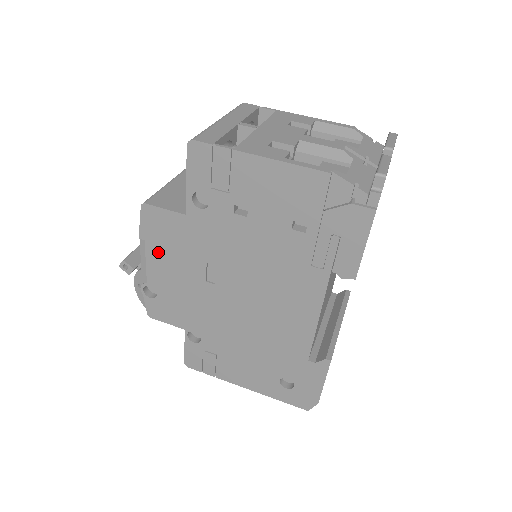
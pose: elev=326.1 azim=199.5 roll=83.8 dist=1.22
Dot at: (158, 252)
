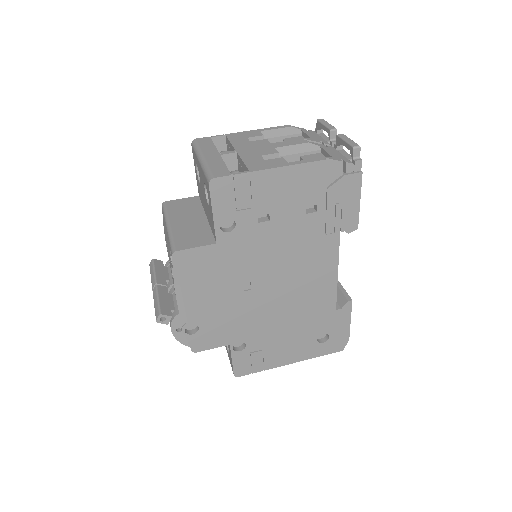
Dot at: (195, 289)
